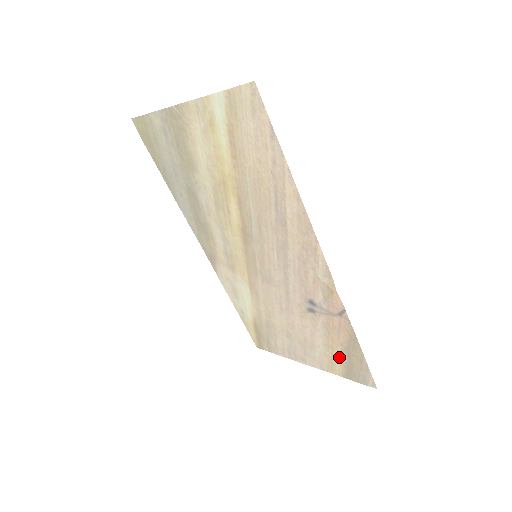
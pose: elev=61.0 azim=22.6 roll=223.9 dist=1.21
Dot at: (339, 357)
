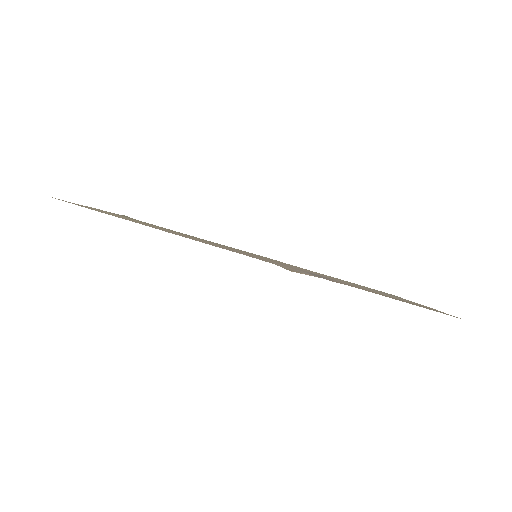
Dot at: occluded
